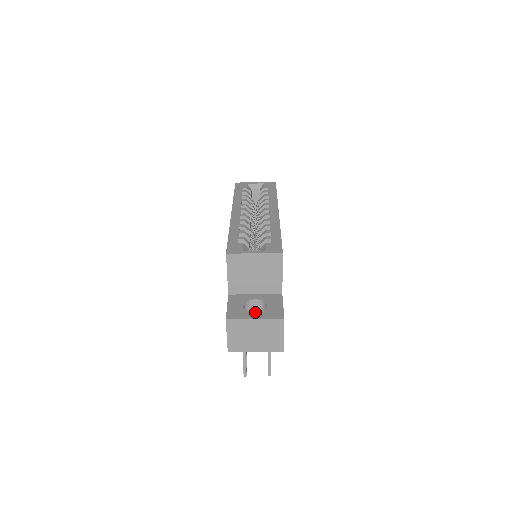
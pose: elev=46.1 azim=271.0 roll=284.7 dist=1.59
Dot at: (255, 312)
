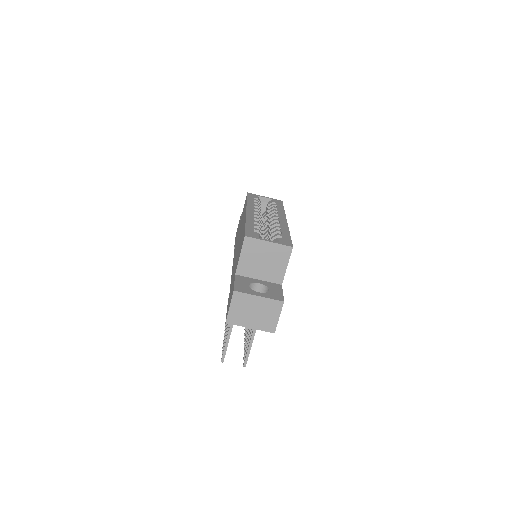
Dot at: occluded
